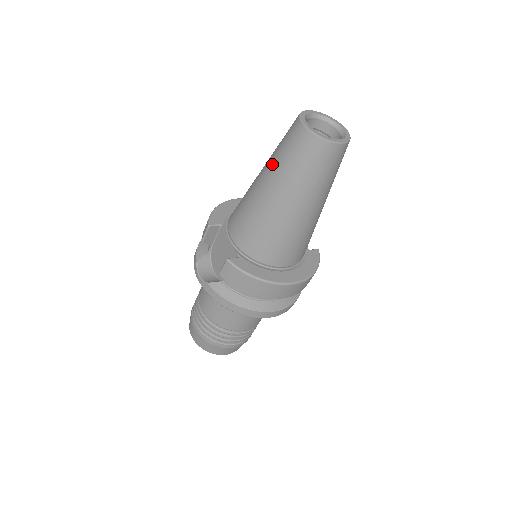
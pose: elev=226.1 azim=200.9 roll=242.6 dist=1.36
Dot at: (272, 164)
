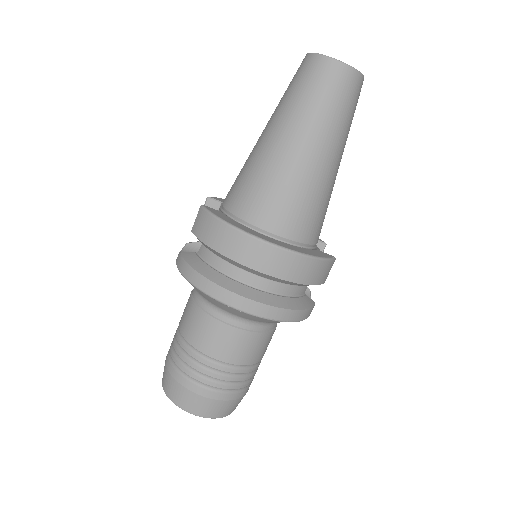
Dot at: occluded
